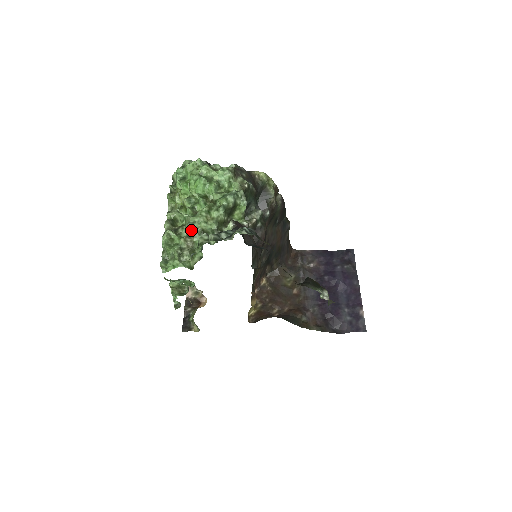
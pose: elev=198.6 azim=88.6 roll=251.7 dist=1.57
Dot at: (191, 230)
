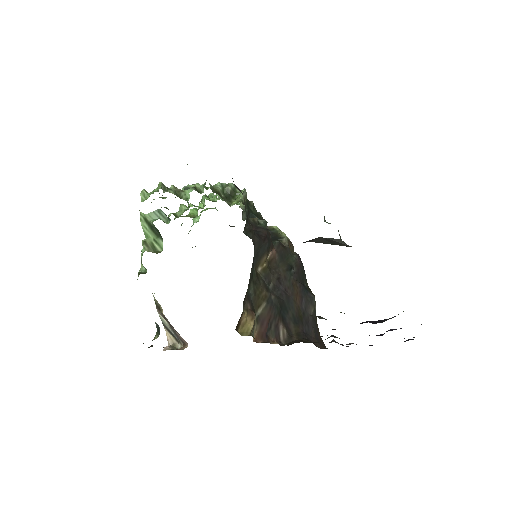
Dot at: (184, 187)
